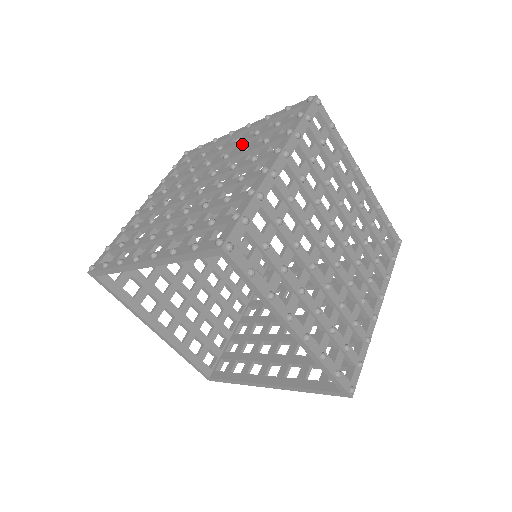
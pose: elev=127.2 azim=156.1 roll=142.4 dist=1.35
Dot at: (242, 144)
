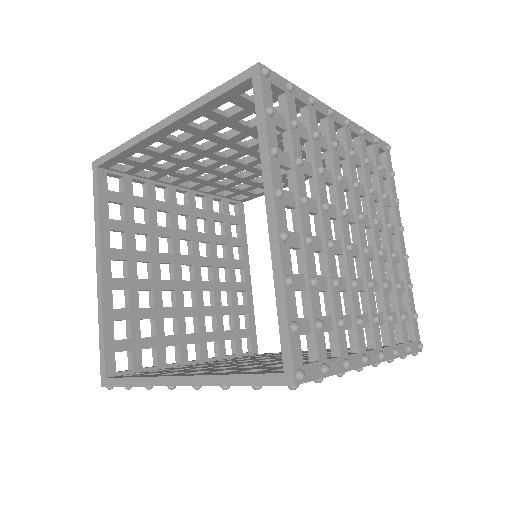
Dot at: (225, 258)
